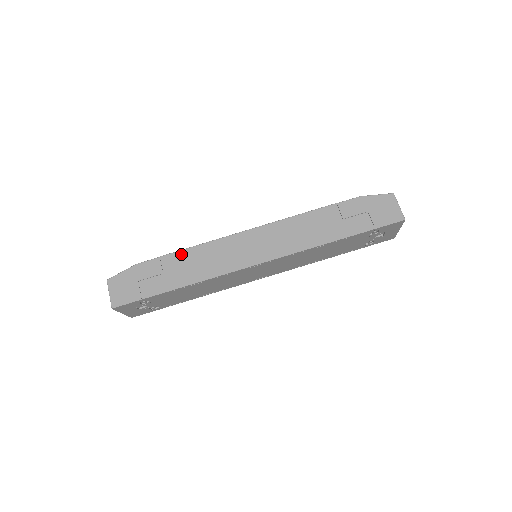
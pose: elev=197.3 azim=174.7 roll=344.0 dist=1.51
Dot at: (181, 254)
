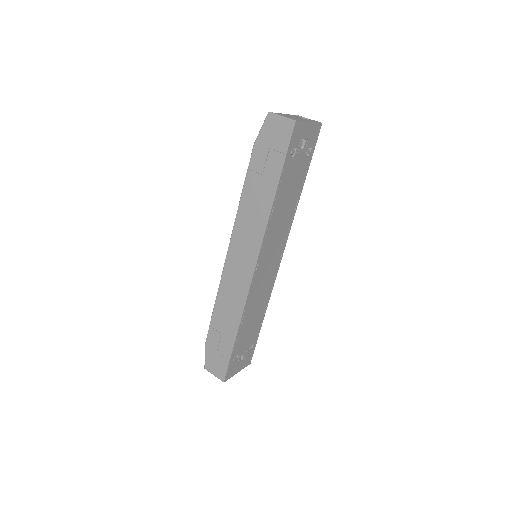
Dot at: (216, 312)
